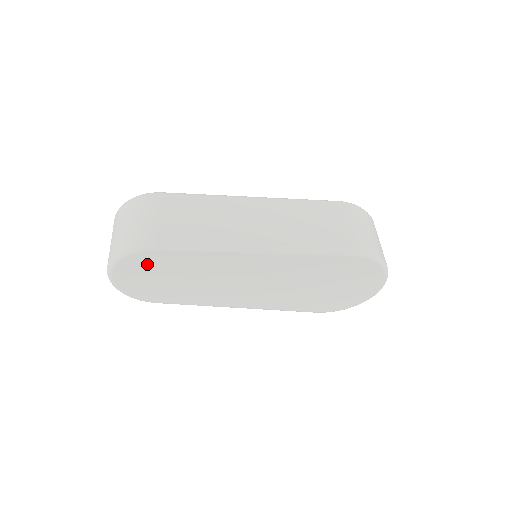
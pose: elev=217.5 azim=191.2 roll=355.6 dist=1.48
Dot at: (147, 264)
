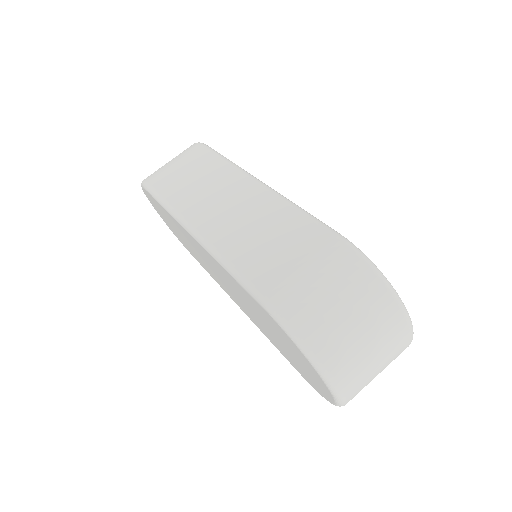
Dot at: (155, 204)
